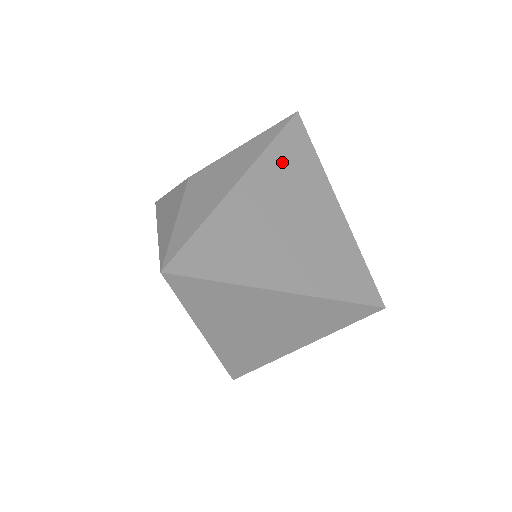
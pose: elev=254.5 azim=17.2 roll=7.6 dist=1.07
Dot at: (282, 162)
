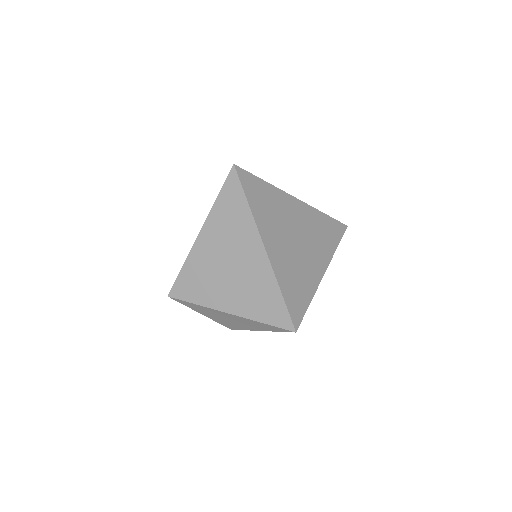
Dot at: (320, 224)
